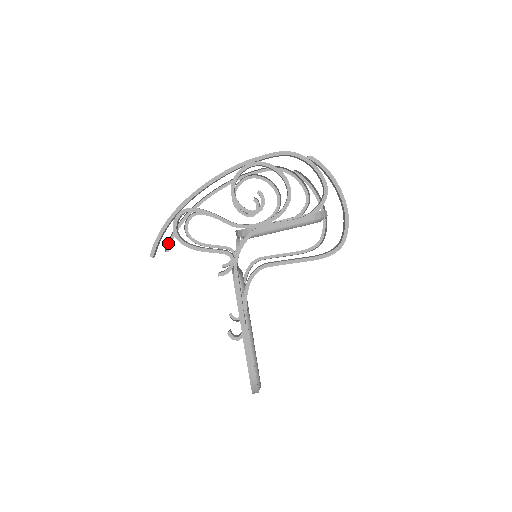
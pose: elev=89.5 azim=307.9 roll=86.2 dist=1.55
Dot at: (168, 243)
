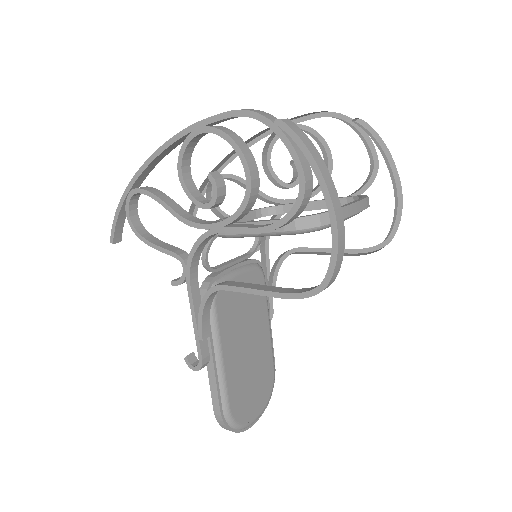
Dot at: (194, 210)
